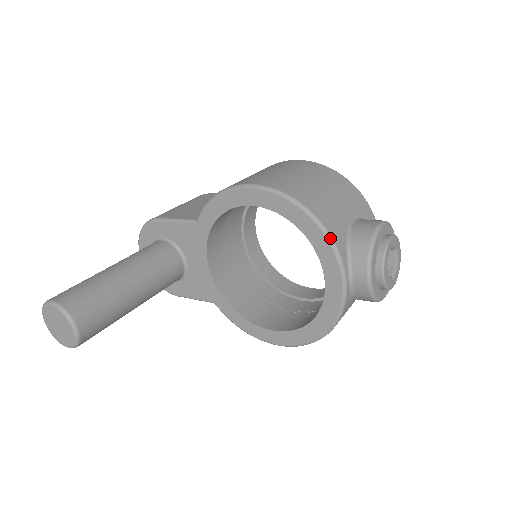
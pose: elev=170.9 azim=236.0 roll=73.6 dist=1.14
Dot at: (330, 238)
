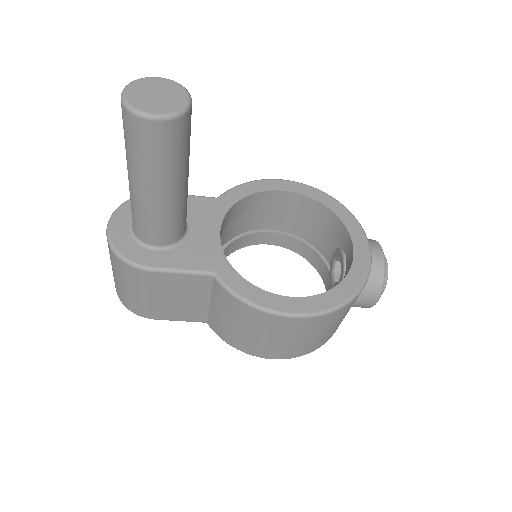
Dot at: occluded
